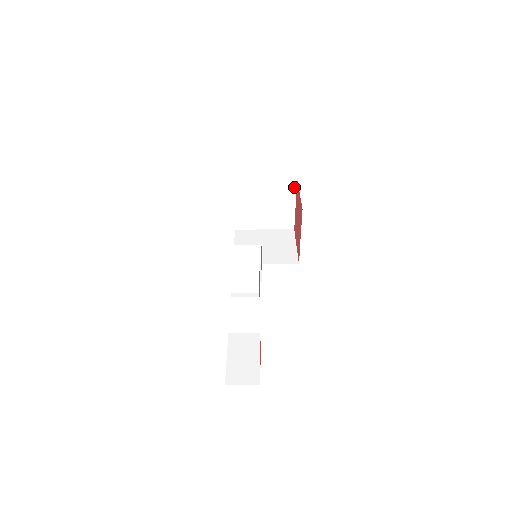
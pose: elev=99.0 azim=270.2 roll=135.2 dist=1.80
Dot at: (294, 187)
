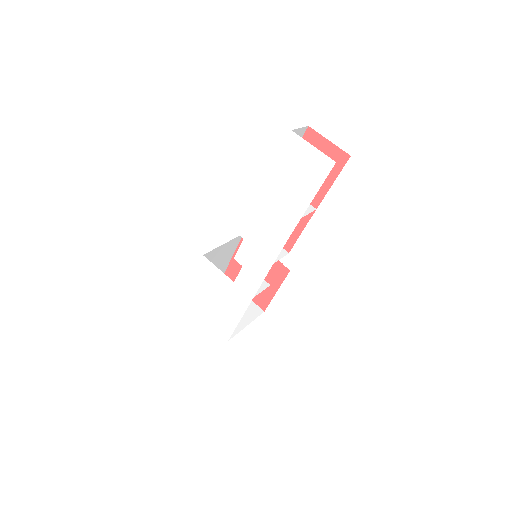
Dot at: occluded
